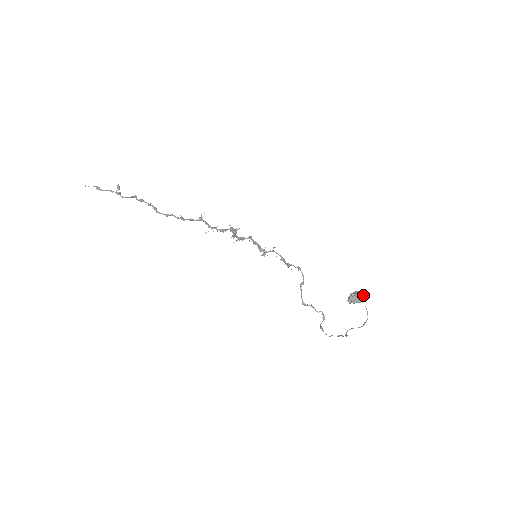
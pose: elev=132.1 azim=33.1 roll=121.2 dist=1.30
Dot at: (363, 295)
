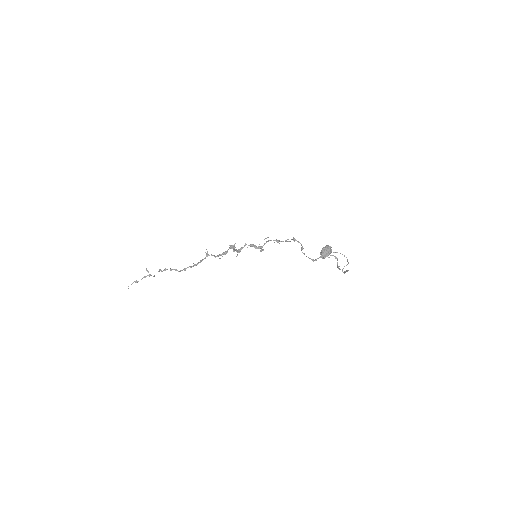
Dot at: (329, 247)
